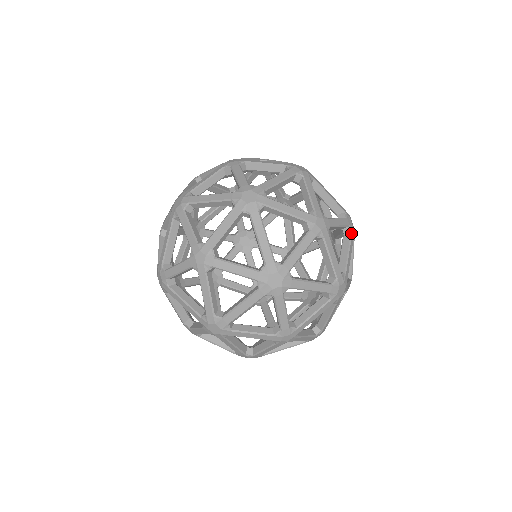
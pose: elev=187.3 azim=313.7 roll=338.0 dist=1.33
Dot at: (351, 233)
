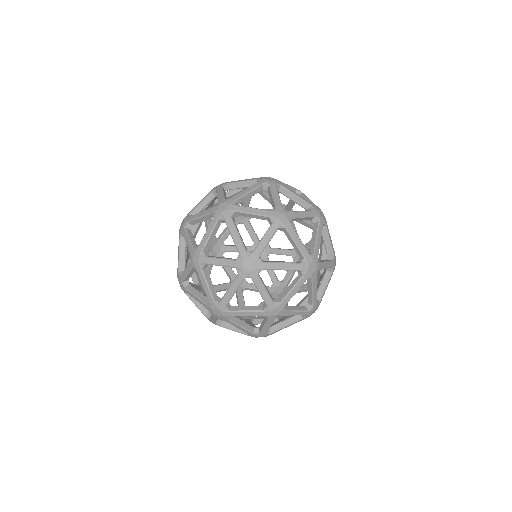
Dot at: (319, 221)
